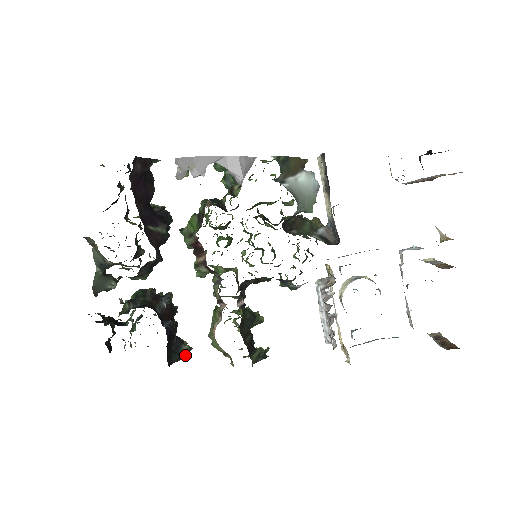
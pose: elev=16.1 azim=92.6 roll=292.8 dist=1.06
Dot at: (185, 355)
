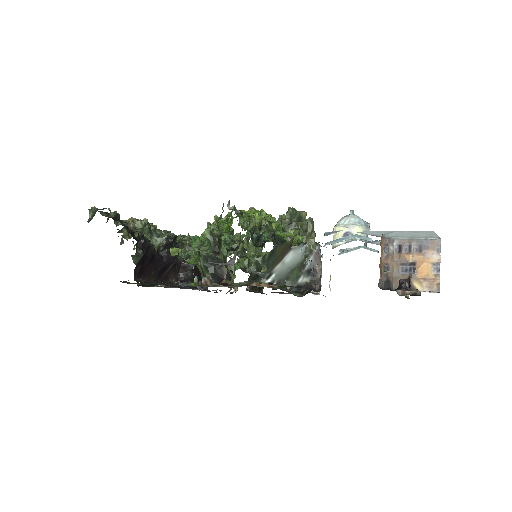
Dot at: occluded
